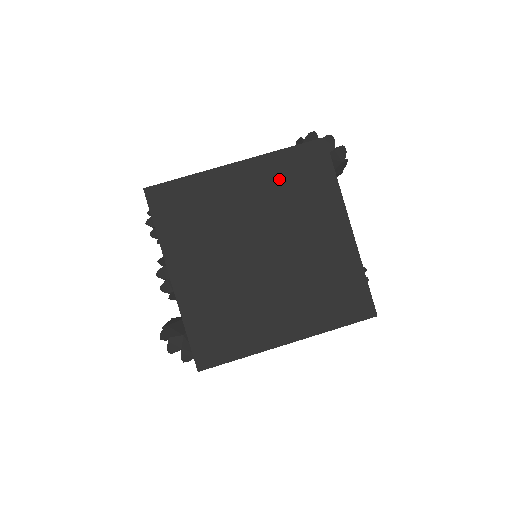
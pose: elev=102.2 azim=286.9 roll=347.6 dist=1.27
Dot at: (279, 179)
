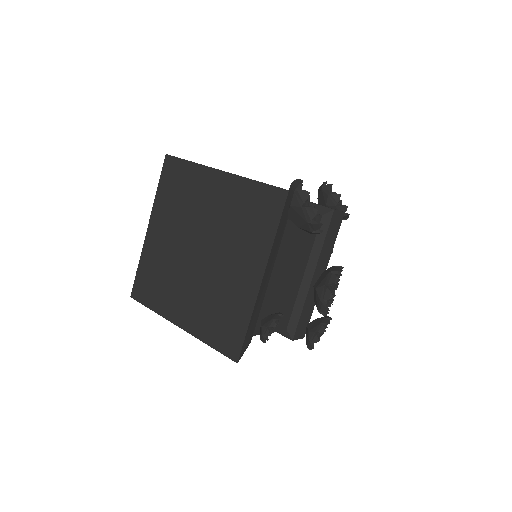
Dot at: (239, 203)
